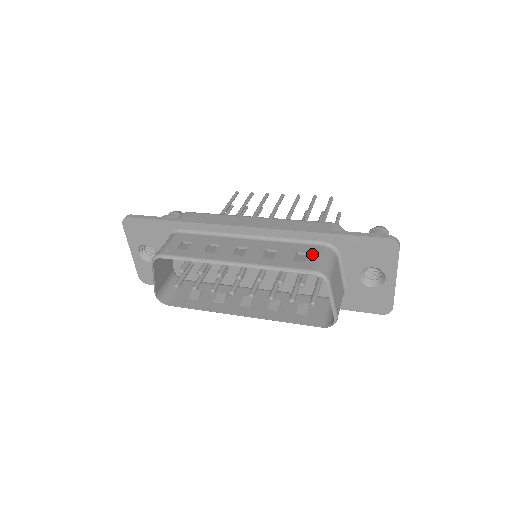
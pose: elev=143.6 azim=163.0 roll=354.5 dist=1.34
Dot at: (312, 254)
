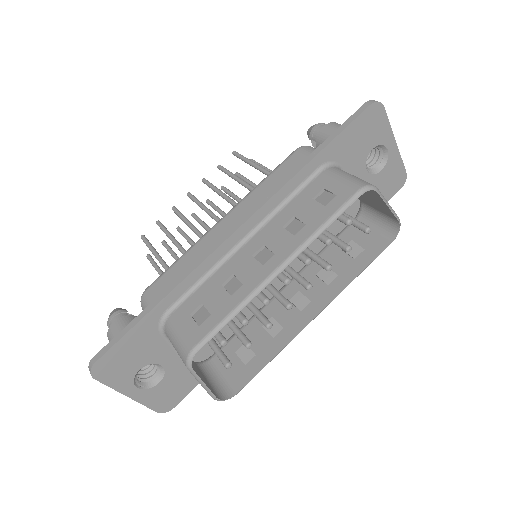
Dot at: (328, 185)
